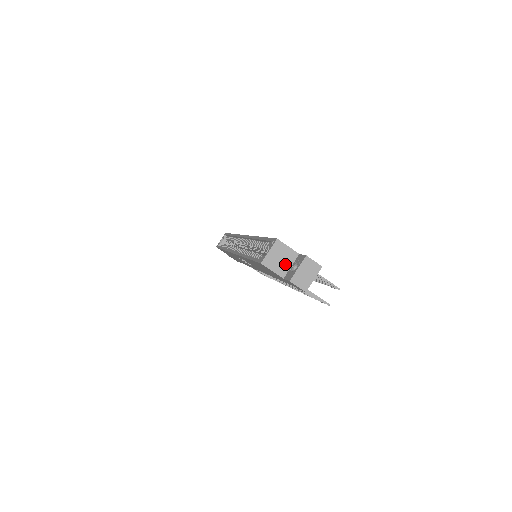
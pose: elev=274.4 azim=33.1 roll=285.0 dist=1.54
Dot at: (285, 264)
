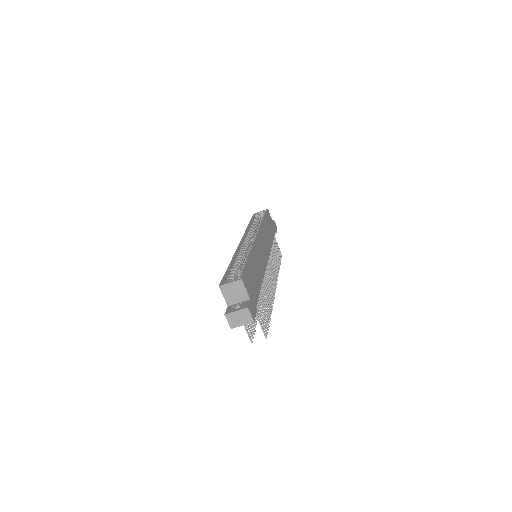
Dot at: (235, 298)
